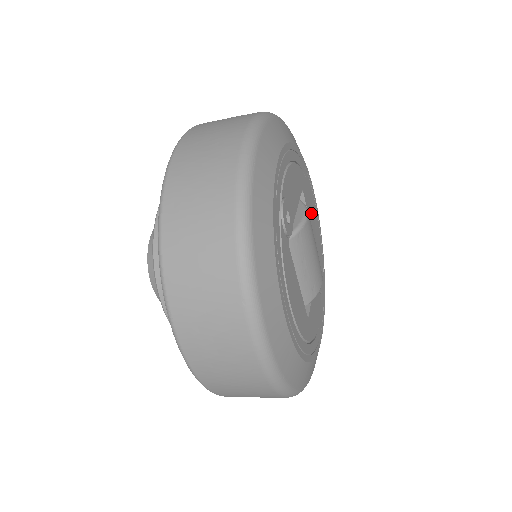
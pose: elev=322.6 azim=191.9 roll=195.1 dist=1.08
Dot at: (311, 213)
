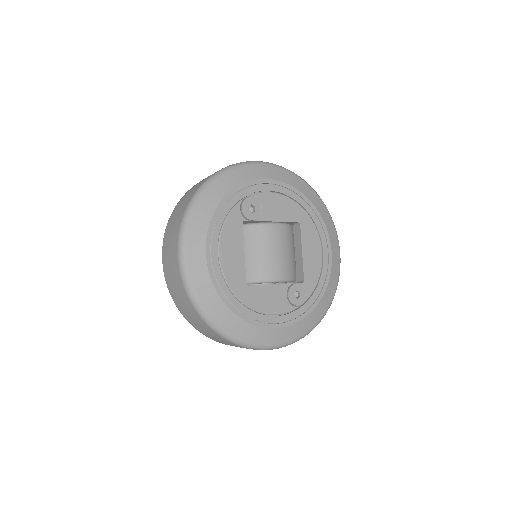
Dot at: (310, 248)
